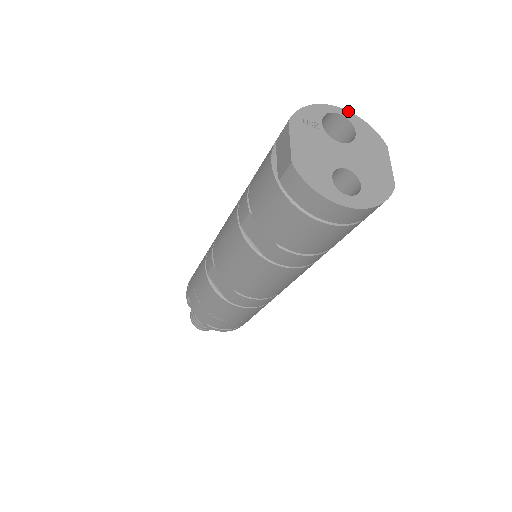
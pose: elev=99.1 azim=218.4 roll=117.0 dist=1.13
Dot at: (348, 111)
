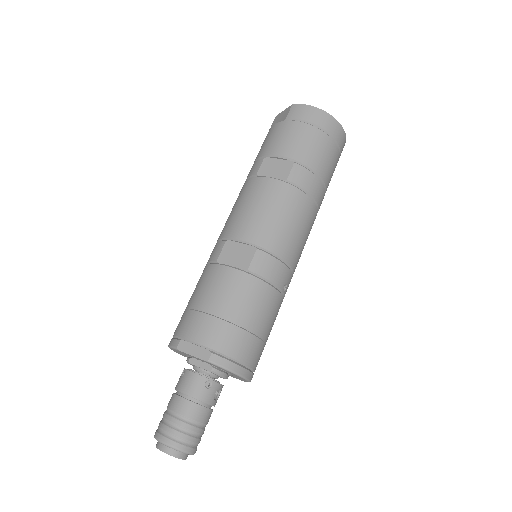
Dot at: occluded
